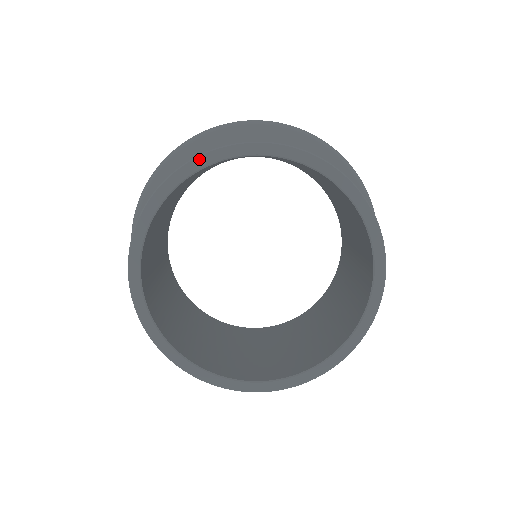
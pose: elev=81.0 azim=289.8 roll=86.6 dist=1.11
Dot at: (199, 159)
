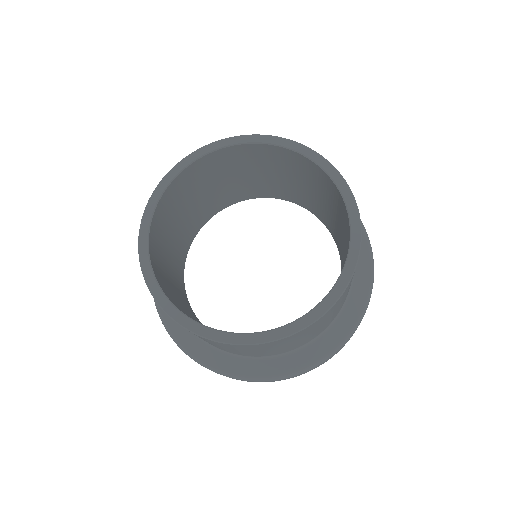
Dot at: (273, 137)
